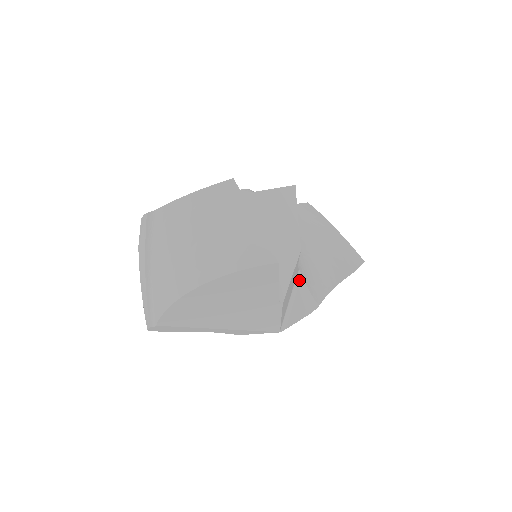
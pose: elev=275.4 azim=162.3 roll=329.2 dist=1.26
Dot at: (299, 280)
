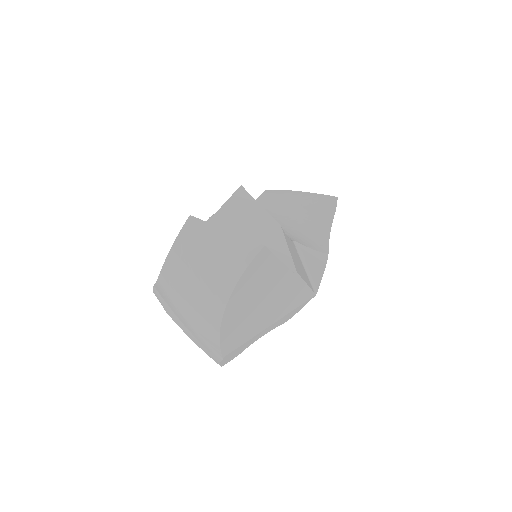
Dot at: (299, 248)
